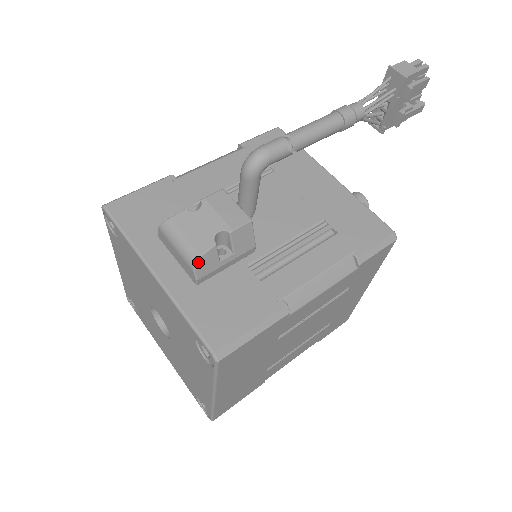
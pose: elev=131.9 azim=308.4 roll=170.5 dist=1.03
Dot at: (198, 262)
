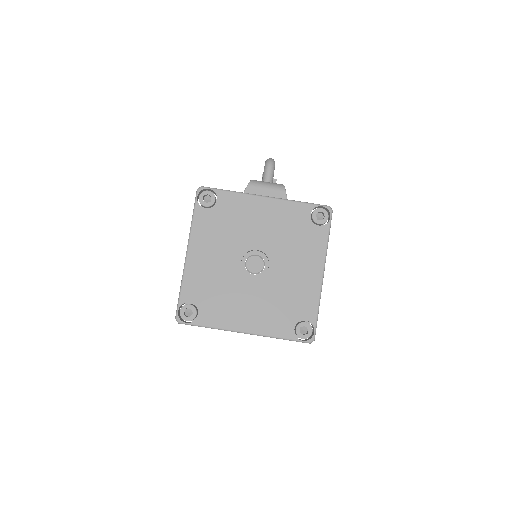
Dot at: (284, 187)
